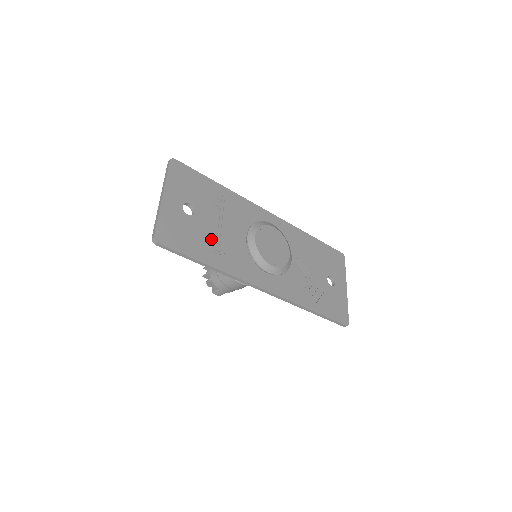
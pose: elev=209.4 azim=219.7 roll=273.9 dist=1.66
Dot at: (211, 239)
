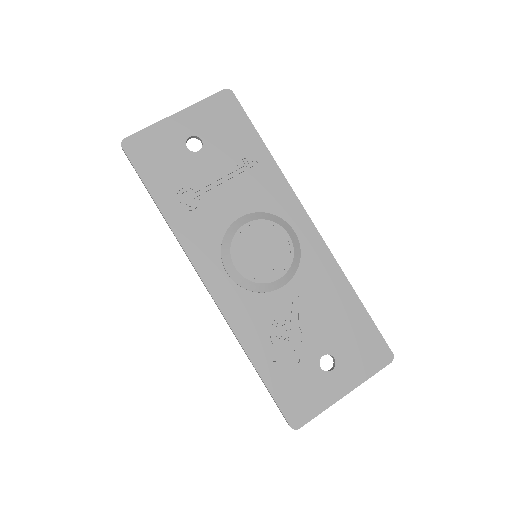
Dot at: (190, 187)
